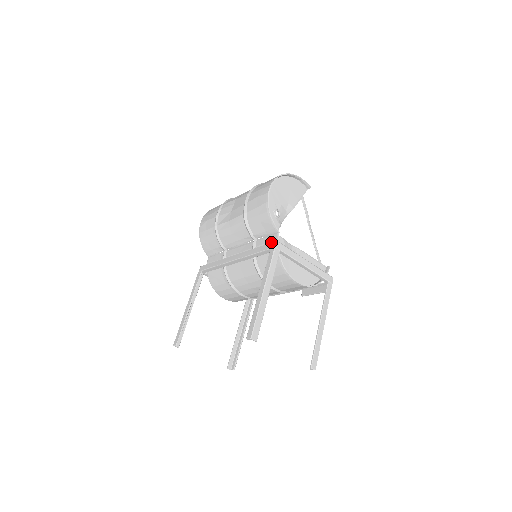
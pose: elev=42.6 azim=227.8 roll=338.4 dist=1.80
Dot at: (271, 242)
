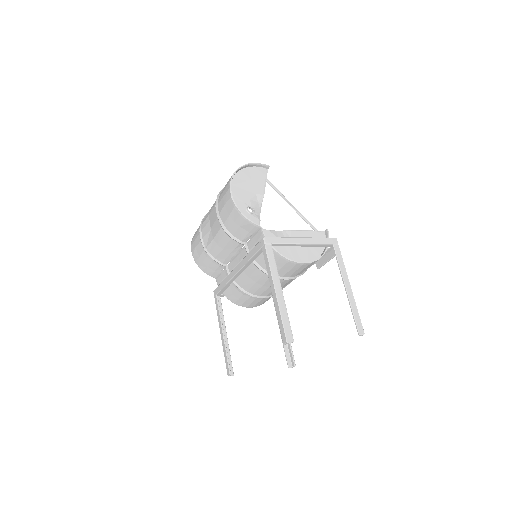
Dot at: (259, 240)
